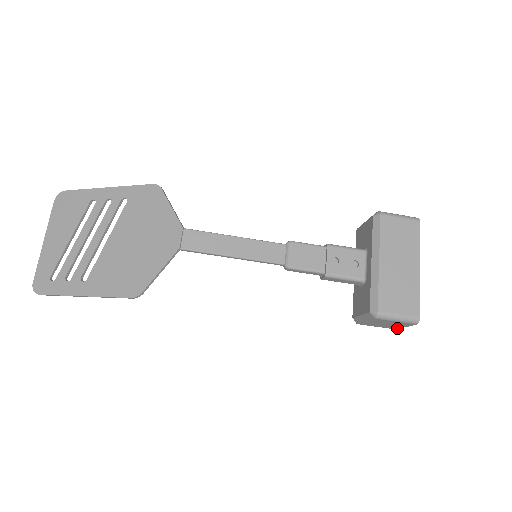
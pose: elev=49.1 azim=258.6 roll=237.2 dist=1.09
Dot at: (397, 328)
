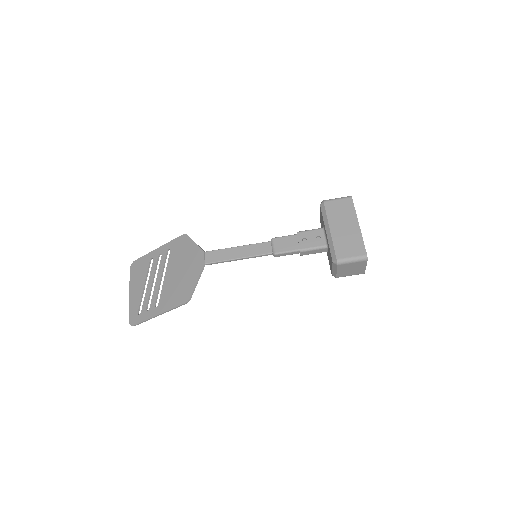
Dot at: (364, 271)
